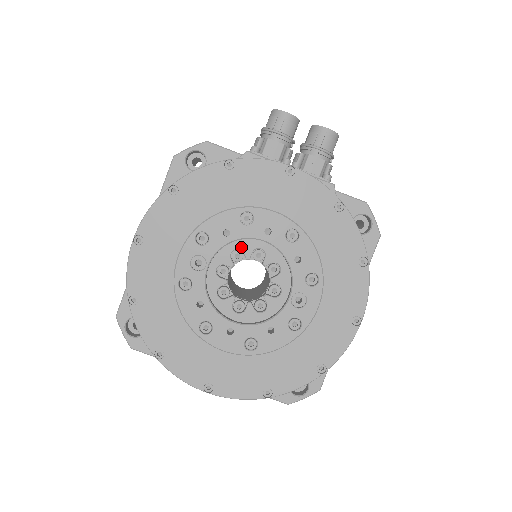
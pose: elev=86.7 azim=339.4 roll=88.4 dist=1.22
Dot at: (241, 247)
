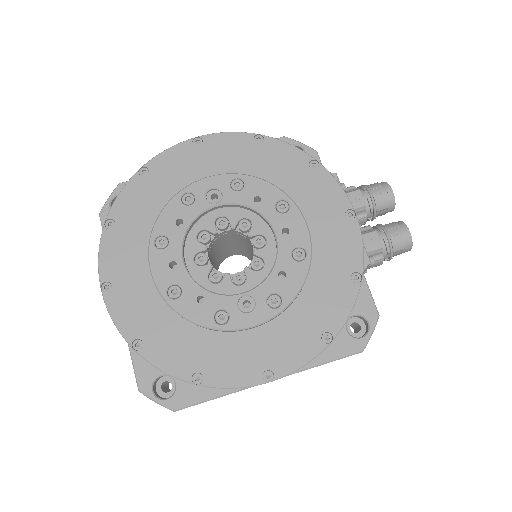
Dot at: (255, 222)
